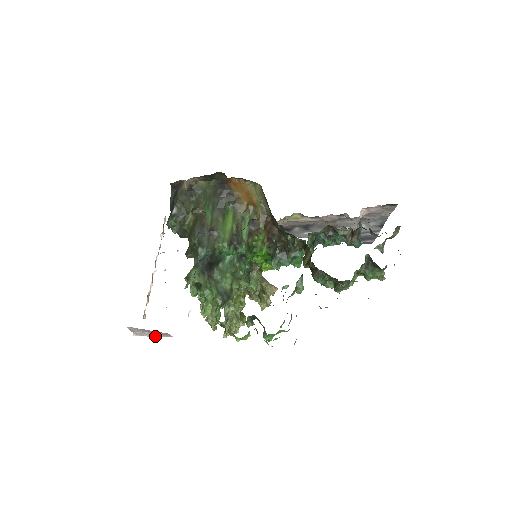
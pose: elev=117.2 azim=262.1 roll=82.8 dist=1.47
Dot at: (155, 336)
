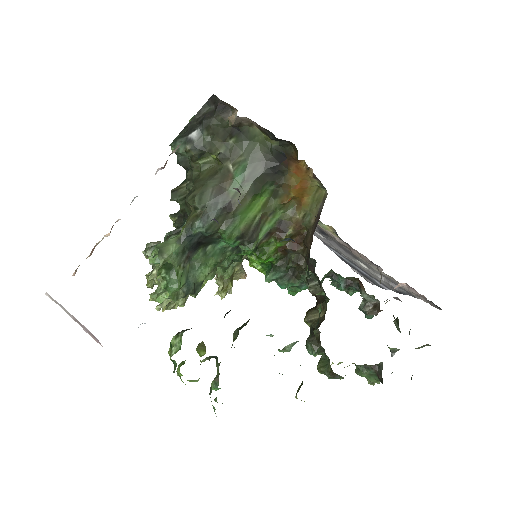
Dot at: (76, 321)
